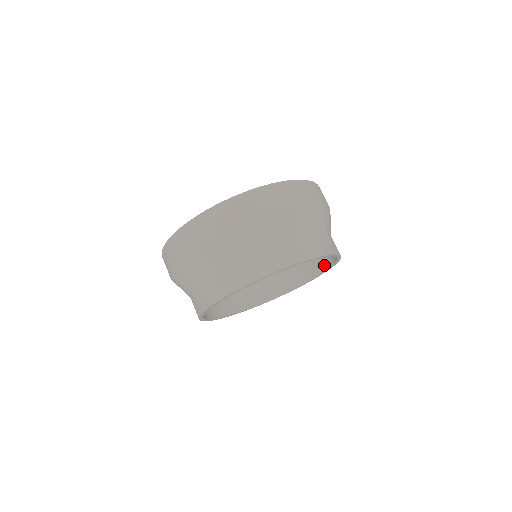
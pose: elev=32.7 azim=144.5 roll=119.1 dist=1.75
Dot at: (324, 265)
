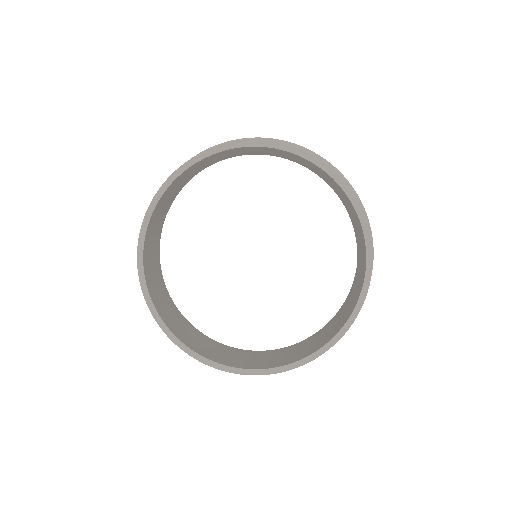
Dot at: (364, 252)
